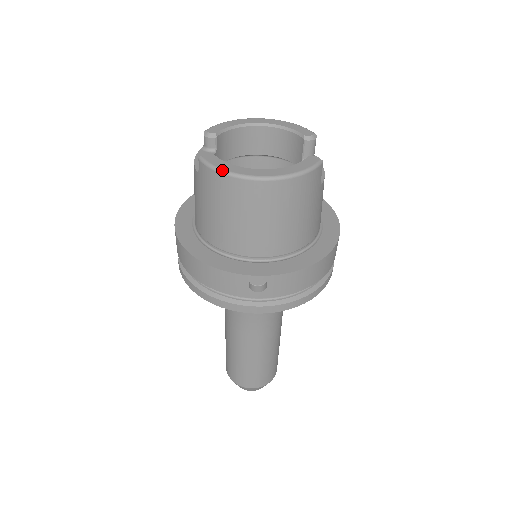
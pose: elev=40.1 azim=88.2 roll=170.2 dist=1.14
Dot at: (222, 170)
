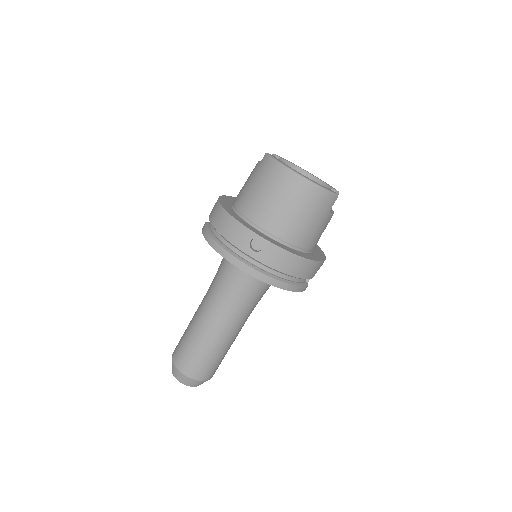
Dot at: (278, 160)
